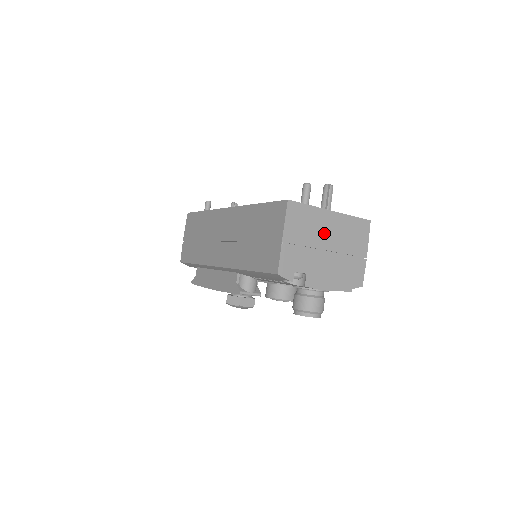
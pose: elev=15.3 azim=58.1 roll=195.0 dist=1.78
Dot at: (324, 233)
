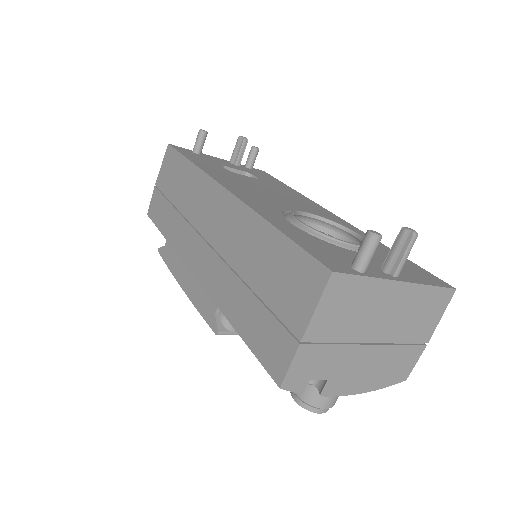
Dot at: (377, 317)
